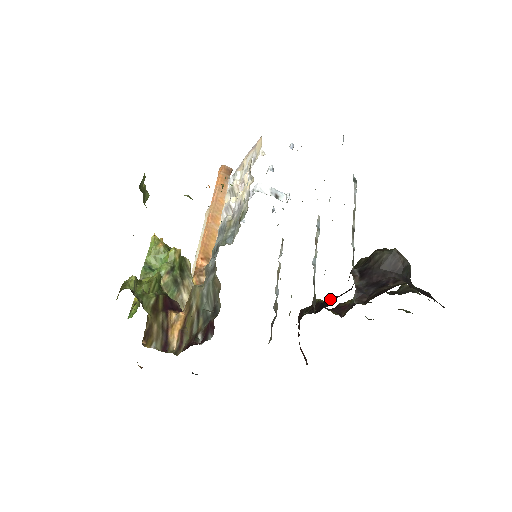
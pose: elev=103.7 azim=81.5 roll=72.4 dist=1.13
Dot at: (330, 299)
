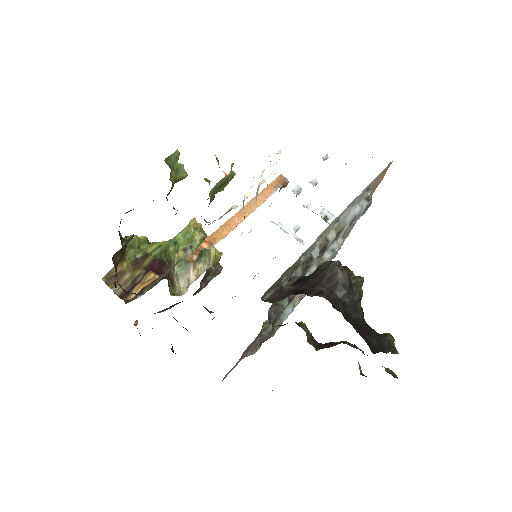
Dot at: occluded
